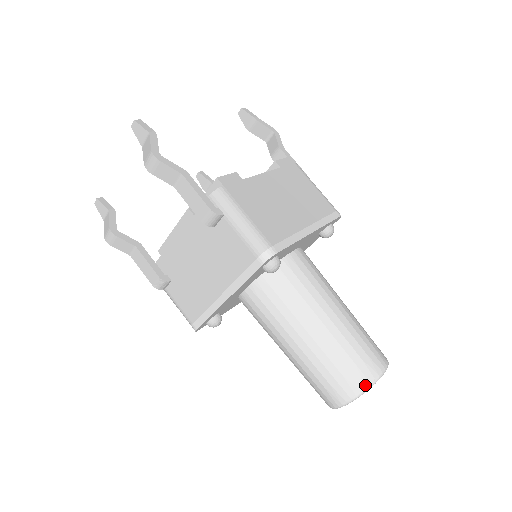
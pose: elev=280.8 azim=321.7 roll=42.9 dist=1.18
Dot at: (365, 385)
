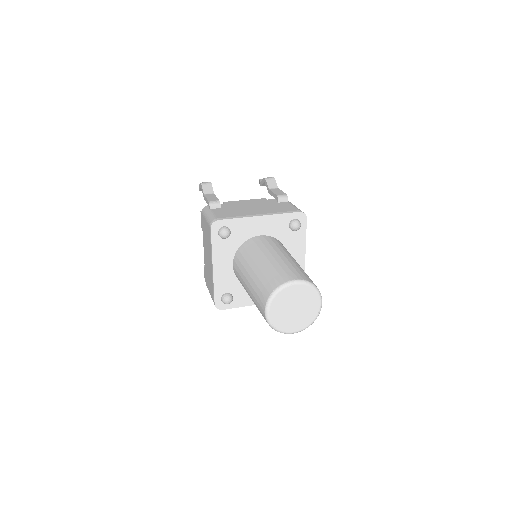
Dot at: occluded
